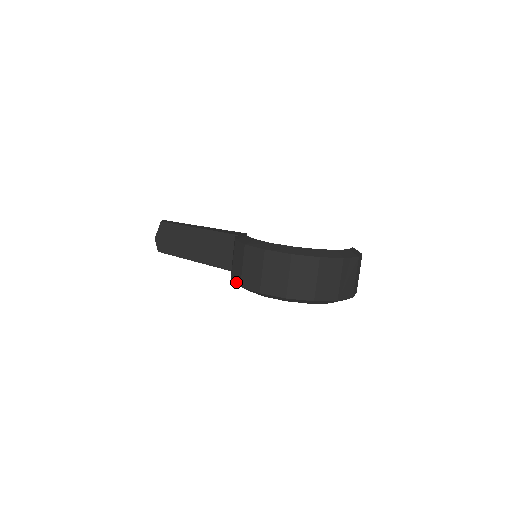
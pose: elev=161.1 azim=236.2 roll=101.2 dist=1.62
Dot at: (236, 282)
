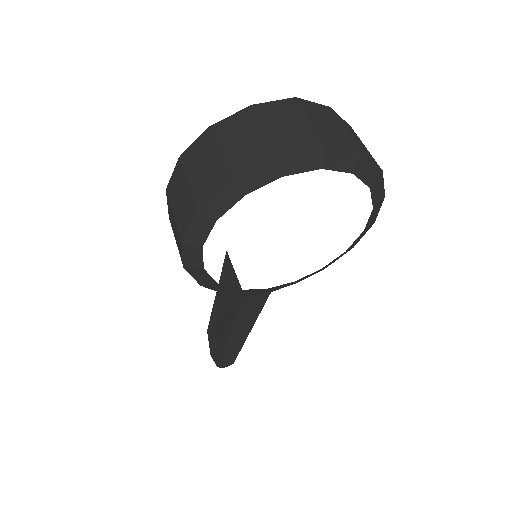
Dot at: (190, 274)
